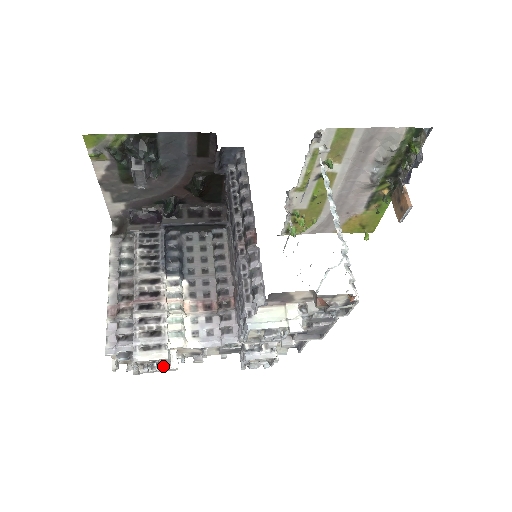
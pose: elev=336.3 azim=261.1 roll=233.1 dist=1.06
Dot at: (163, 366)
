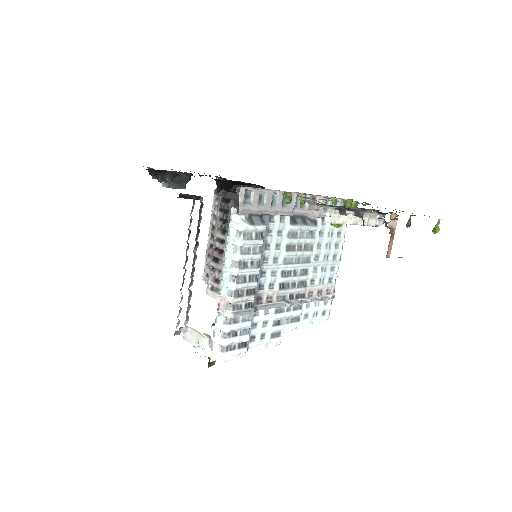
Dot at: occluded
